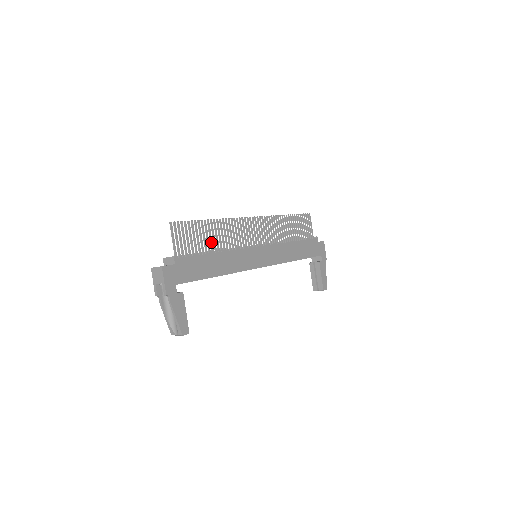
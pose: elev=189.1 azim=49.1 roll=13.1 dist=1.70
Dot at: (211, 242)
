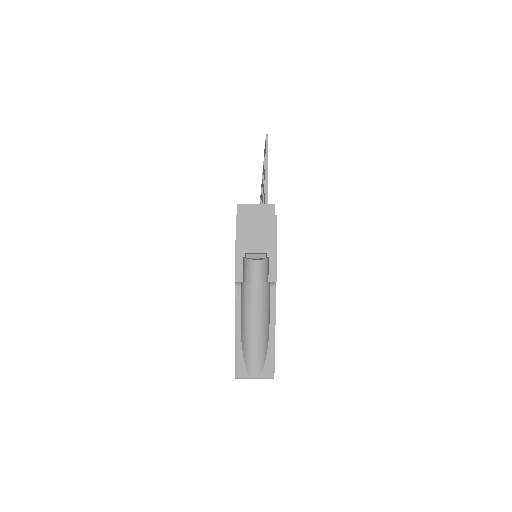
Dot at: occluded
